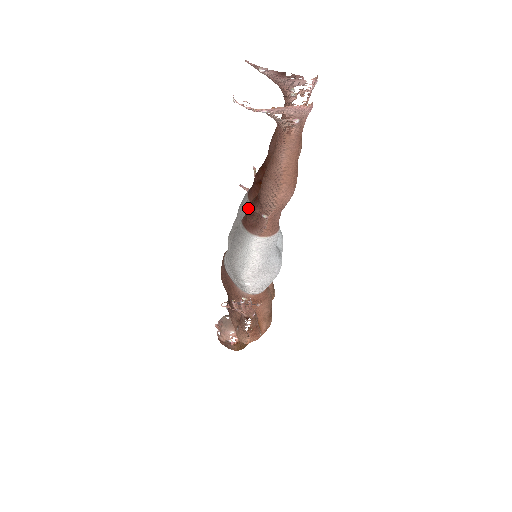
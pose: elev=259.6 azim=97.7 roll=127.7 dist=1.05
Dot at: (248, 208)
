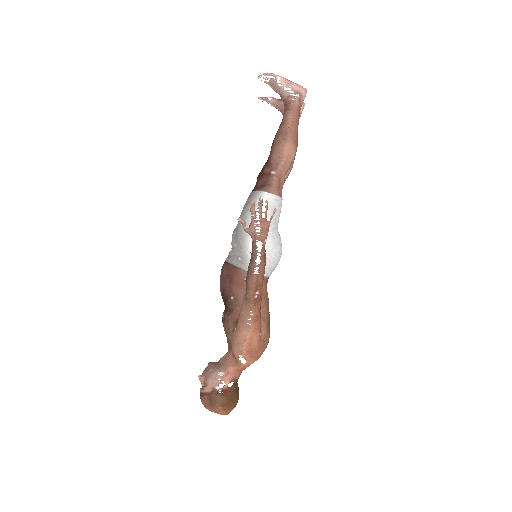
Dot at: (258, 175)
